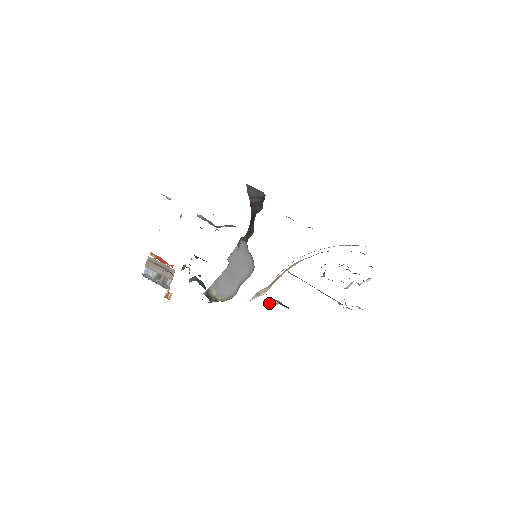
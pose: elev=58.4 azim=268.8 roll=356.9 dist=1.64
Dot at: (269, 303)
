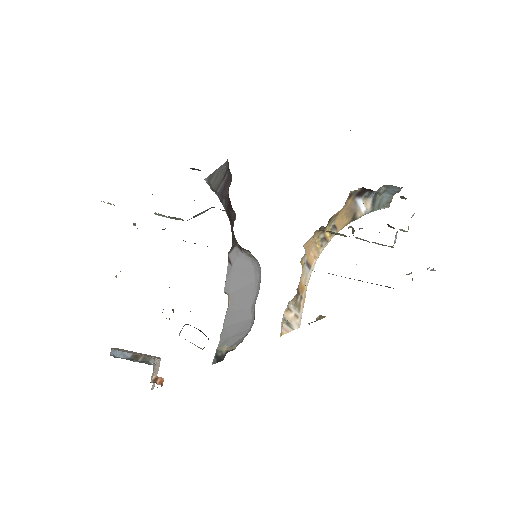
Dot at: (309, 323)
